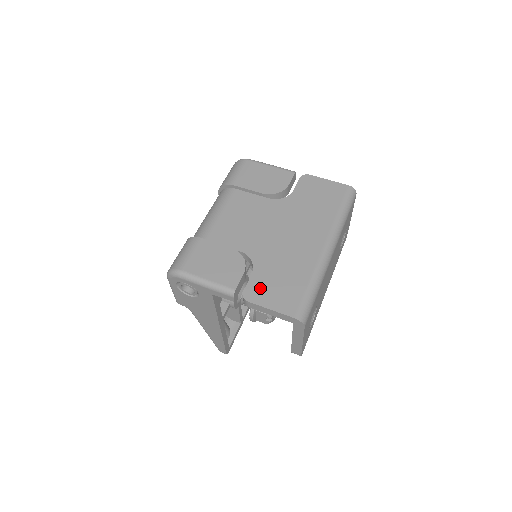
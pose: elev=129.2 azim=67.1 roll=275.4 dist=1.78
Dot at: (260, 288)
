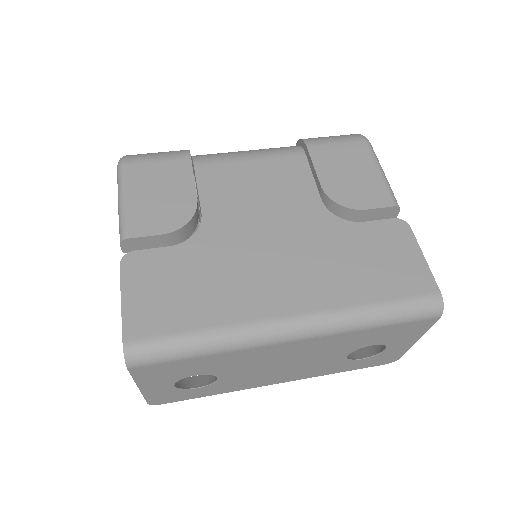
Dot at: (152, 268)
